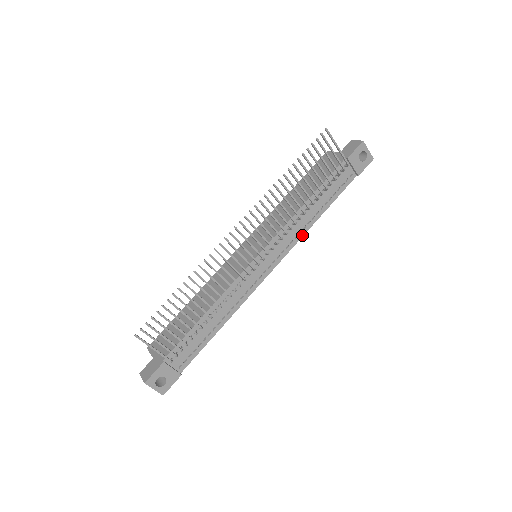
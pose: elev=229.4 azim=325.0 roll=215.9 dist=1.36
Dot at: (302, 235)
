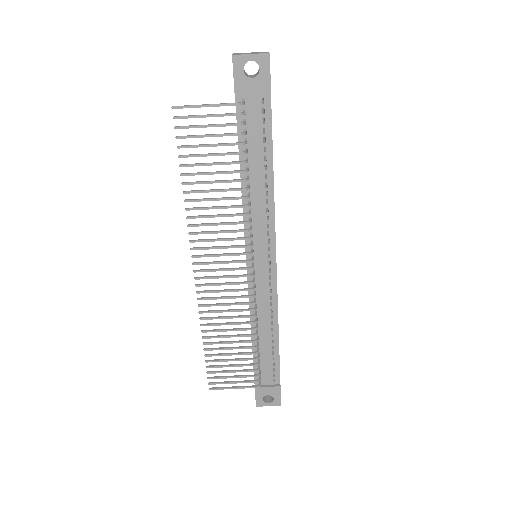
Dot at: (273, 210)
